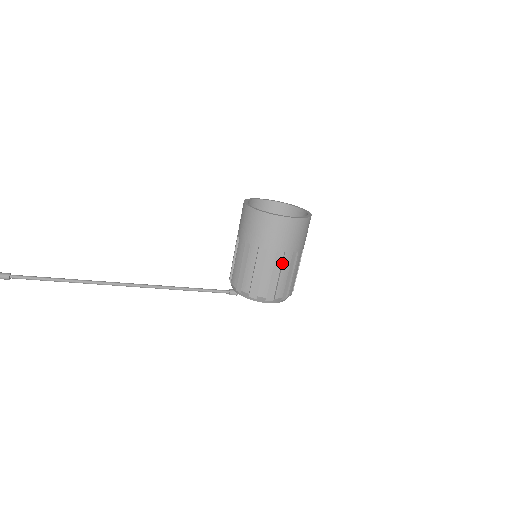
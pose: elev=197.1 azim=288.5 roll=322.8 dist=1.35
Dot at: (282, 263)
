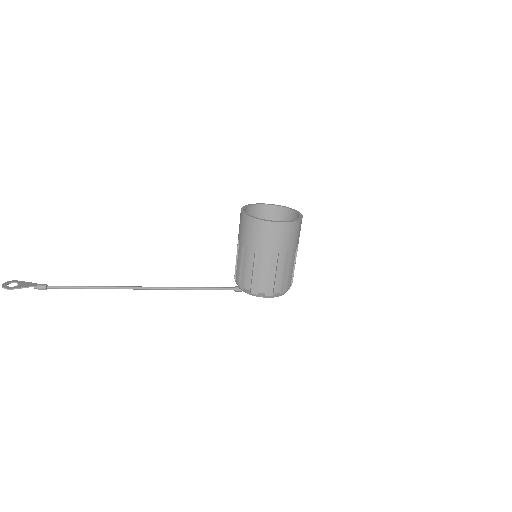
Dot at: (277, 262)
